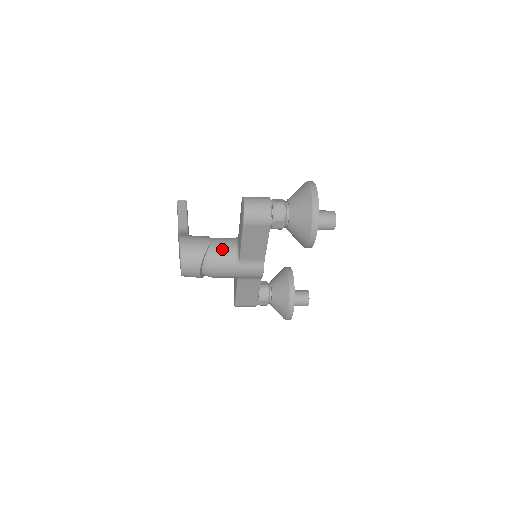
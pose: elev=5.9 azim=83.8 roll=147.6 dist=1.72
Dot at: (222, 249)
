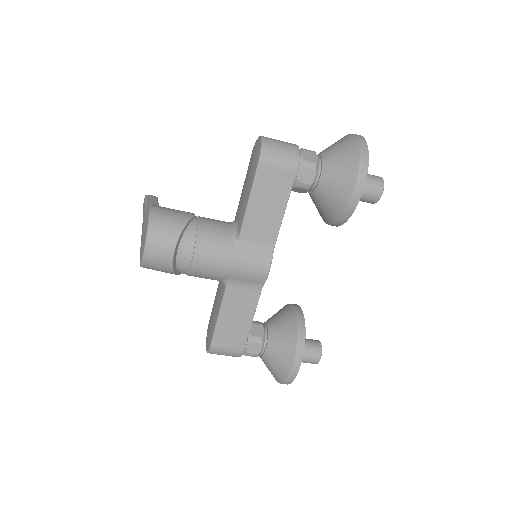
Dot at: (213, 224)
